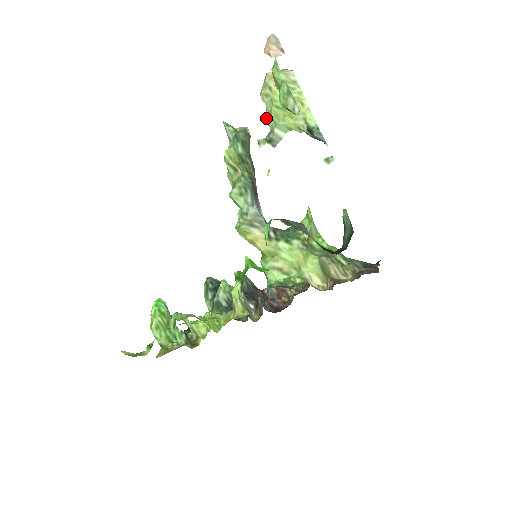
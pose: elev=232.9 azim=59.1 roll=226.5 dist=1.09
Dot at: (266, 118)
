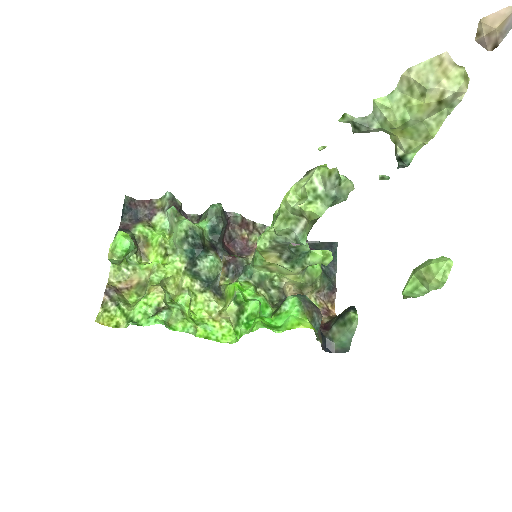
Dot at: (380, 106)
